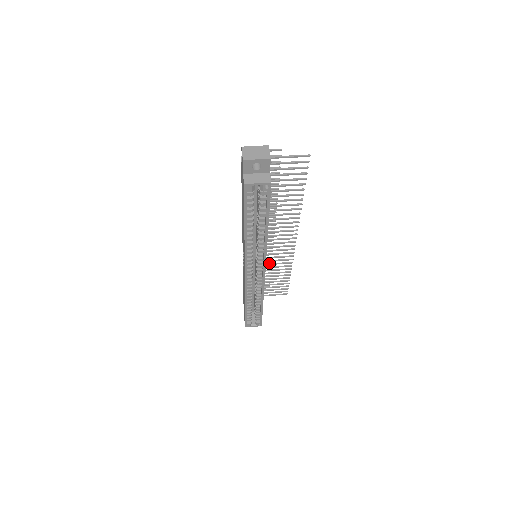
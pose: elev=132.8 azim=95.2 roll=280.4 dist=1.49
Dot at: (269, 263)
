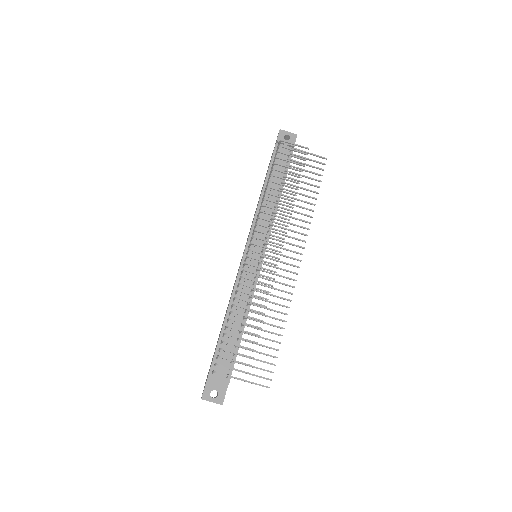
Dot at: (286, 216)
